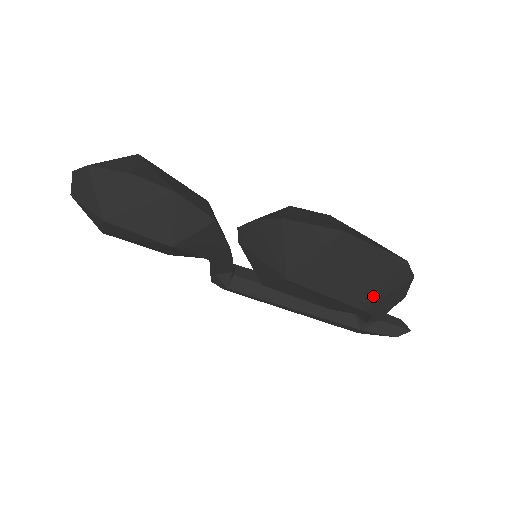
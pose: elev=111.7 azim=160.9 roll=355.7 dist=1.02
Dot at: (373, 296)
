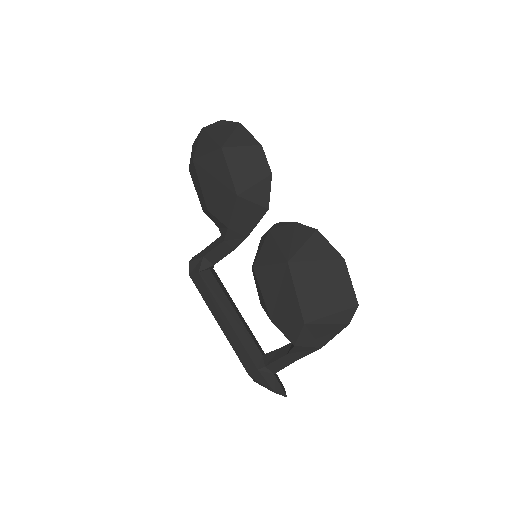
Dot at: (320, 316)
